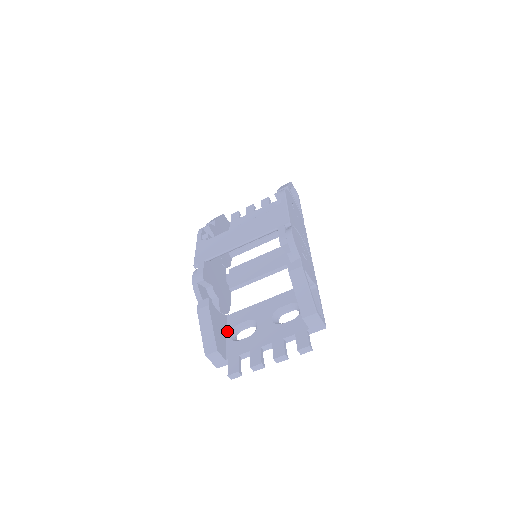
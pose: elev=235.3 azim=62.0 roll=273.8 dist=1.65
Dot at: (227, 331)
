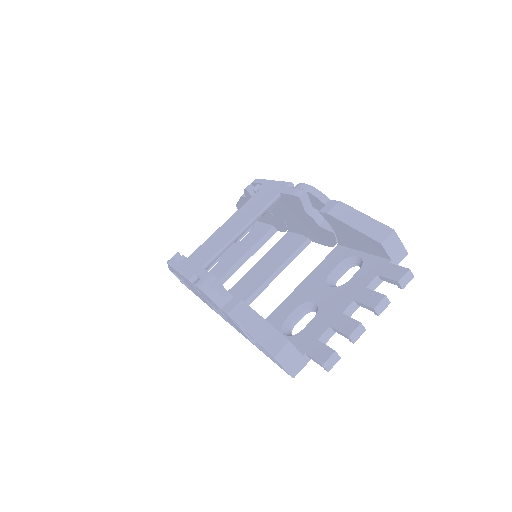
Dot at: occluded
